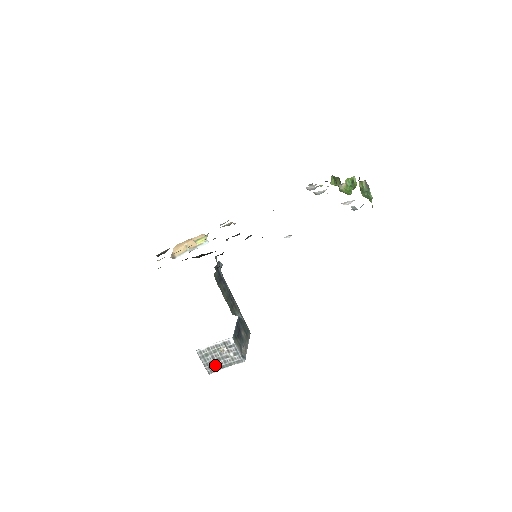
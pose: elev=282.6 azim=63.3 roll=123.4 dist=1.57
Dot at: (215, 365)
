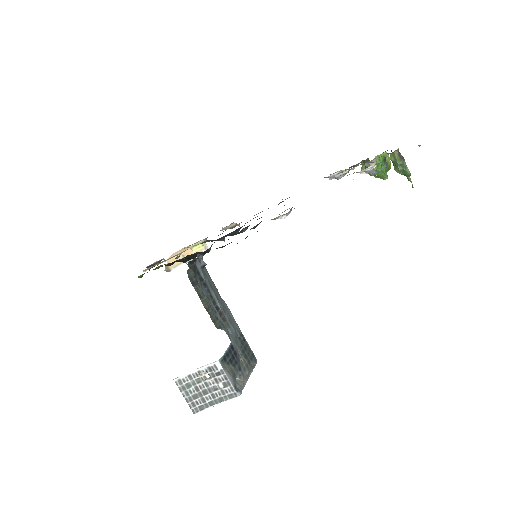
Dot at: (201, 400)
